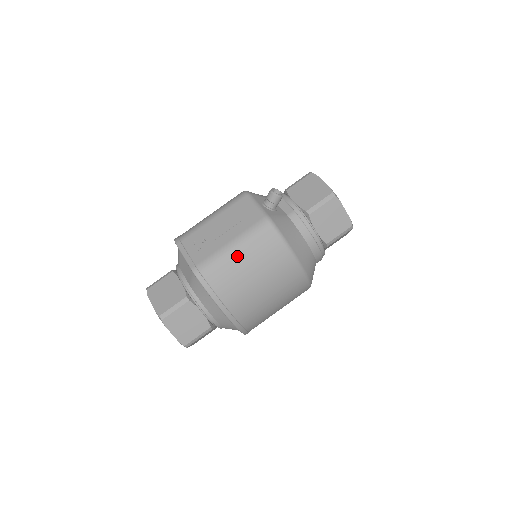
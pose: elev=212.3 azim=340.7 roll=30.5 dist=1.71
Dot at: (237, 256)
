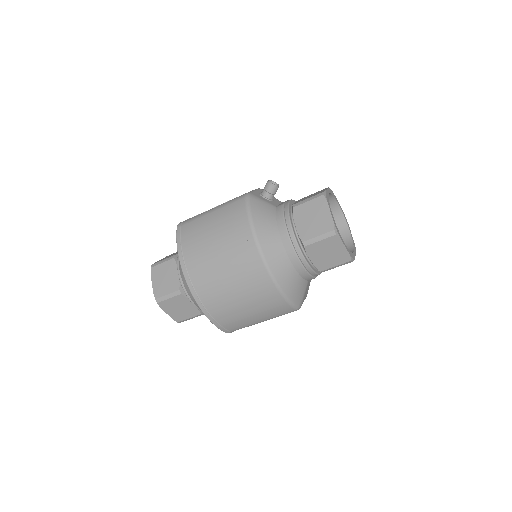
Dot at: (210, 217)
